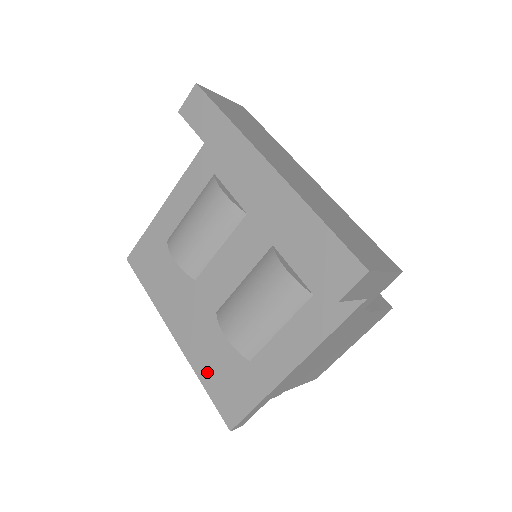
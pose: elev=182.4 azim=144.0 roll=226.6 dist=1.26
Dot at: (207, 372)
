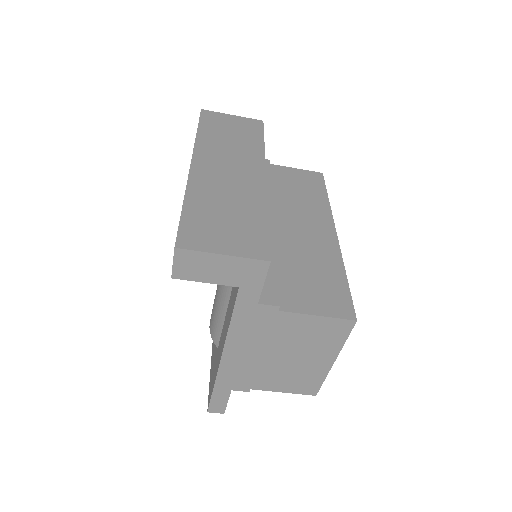
Dot at: (212, 357)
